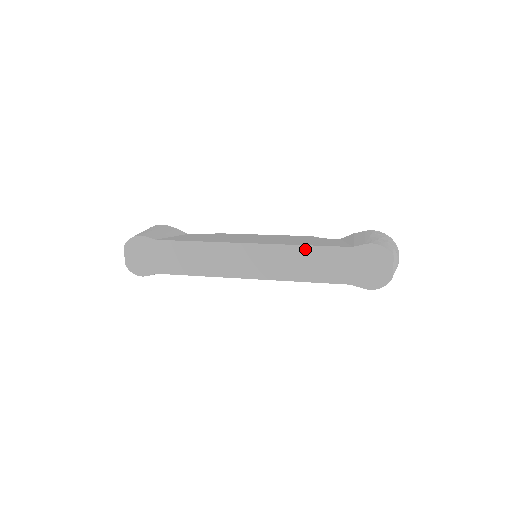
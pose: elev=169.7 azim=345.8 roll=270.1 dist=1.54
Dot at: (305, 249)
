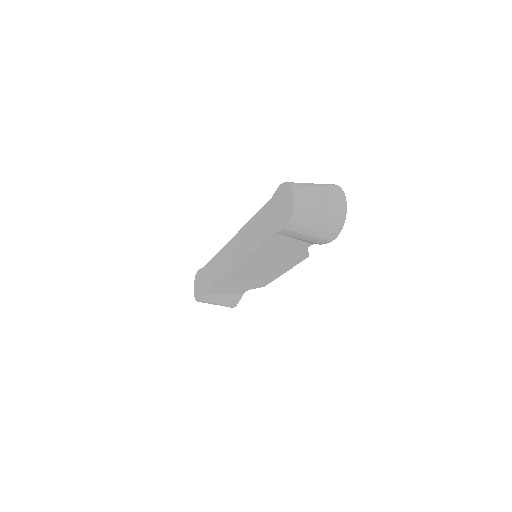
Dot at: (252, 221)
